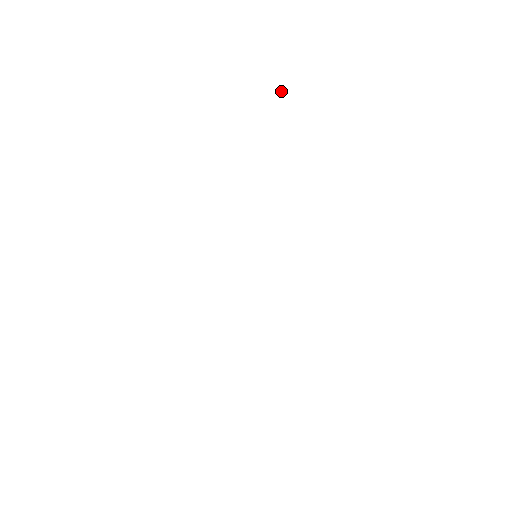
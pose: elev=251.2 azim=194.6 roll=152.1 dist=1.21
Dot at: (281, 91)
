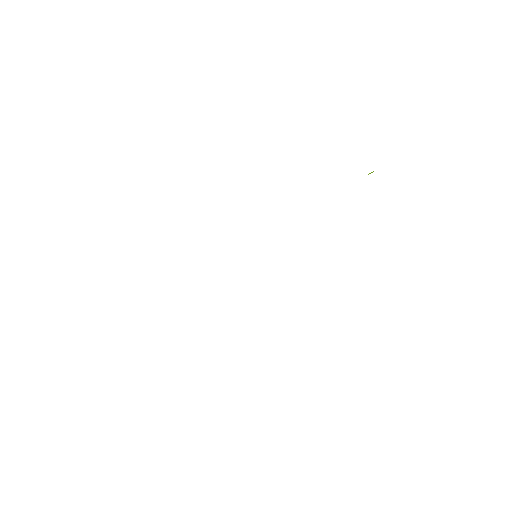
Dot at: occluded
